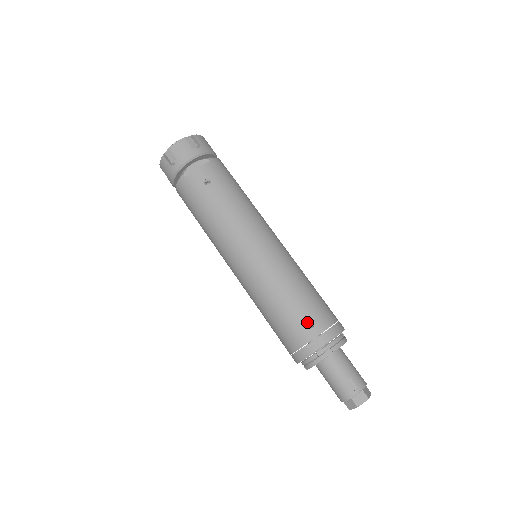
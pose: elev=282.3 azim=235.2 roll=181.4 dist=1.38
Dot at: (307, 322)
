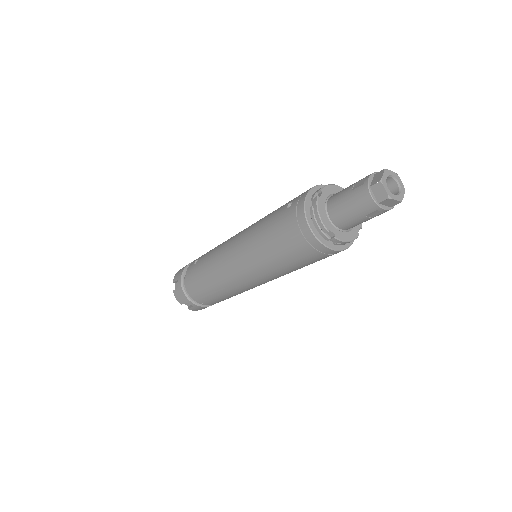
Dot at: (287, 207)
